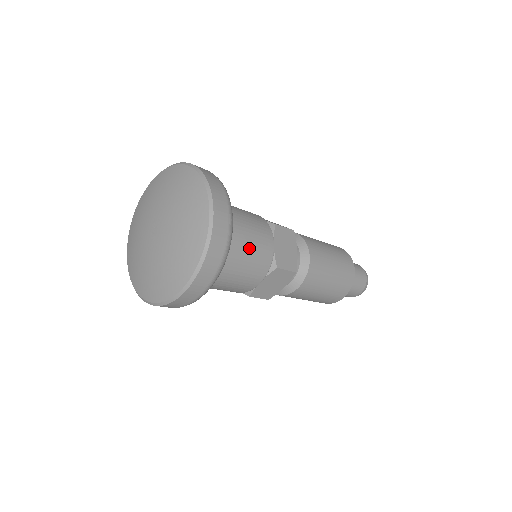
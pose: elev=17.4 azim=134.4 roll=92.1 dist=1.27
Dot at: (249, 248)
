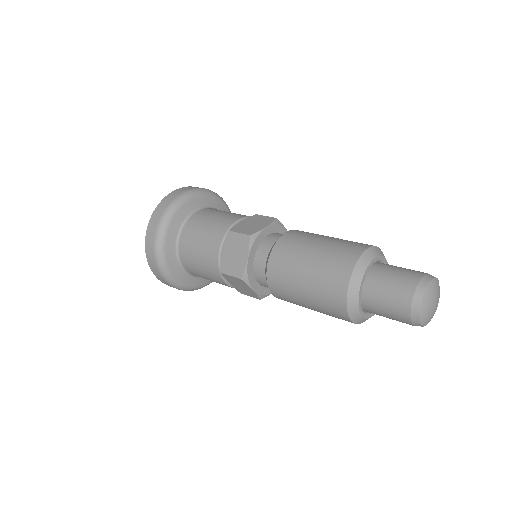
Dot at: (211, 220)
